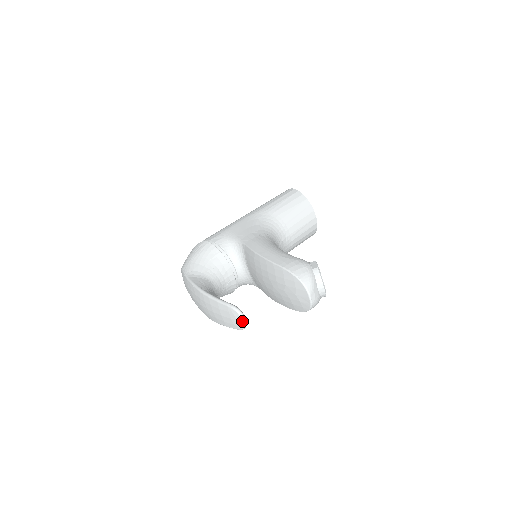
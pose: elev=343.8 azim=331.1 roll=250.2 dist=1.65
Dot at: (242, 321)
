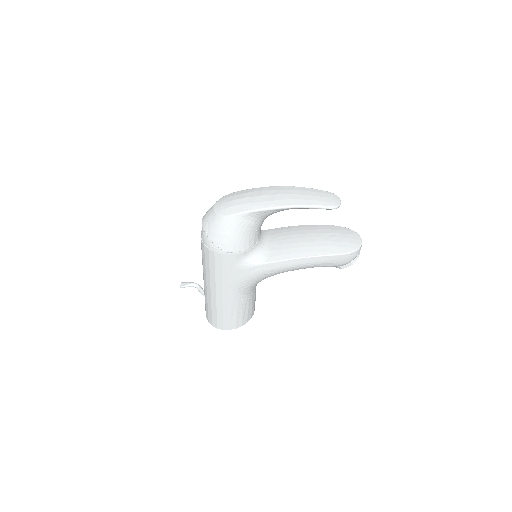
Dot at: (340, 201)
